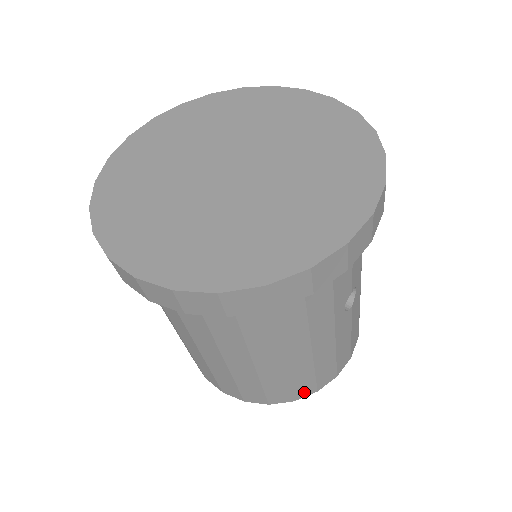
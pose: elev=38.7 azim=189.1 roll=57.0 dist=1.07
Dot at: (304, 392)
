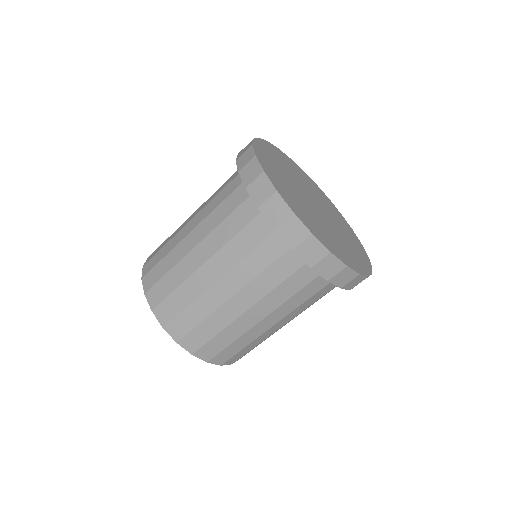
Dot at: (232, 360)
